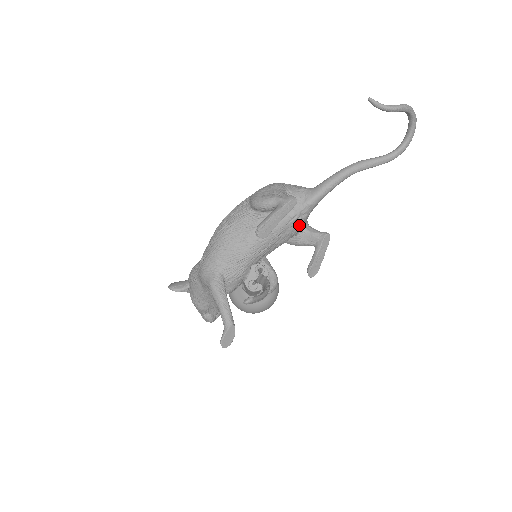
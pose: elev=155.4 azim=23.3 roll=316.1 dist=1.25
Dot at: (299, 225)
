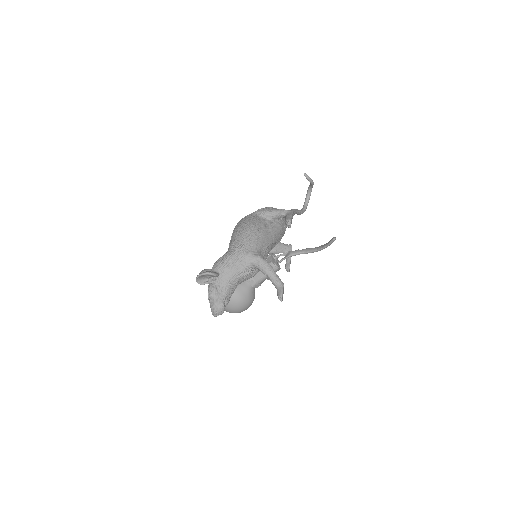
Dot at: (283, 234)
